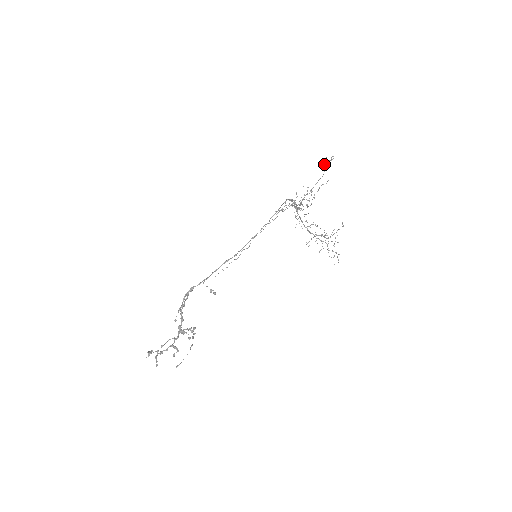
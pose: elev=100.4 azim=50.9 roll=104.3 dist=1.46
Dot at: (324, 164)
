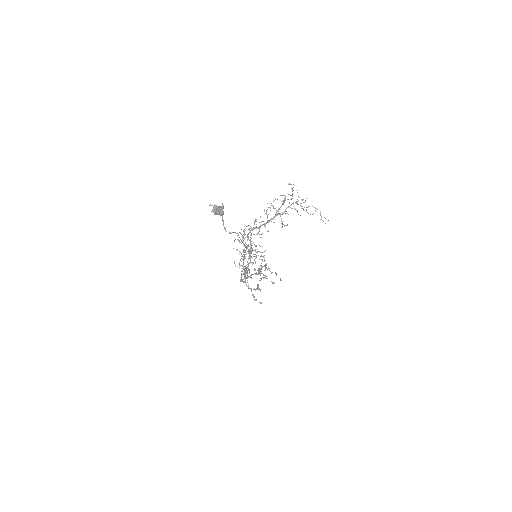
Dot at: (218, 214)
